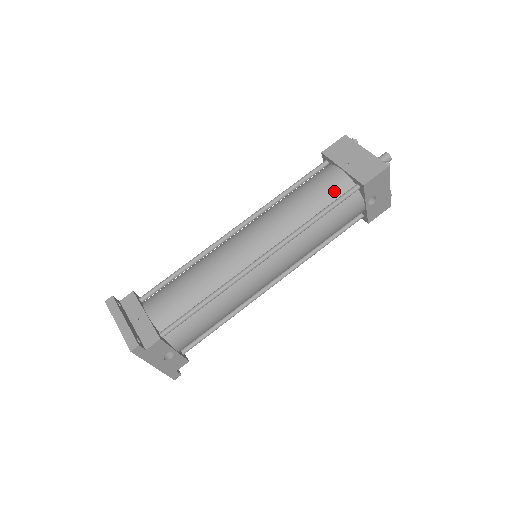
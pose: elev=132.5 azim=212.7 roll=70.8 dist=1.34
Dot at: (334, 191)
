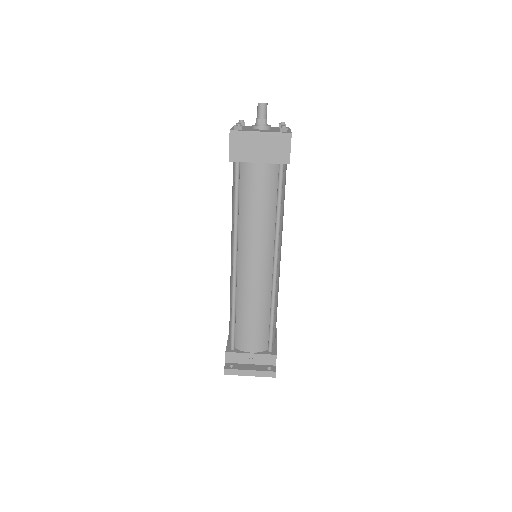
Dot at: (271, 183)
